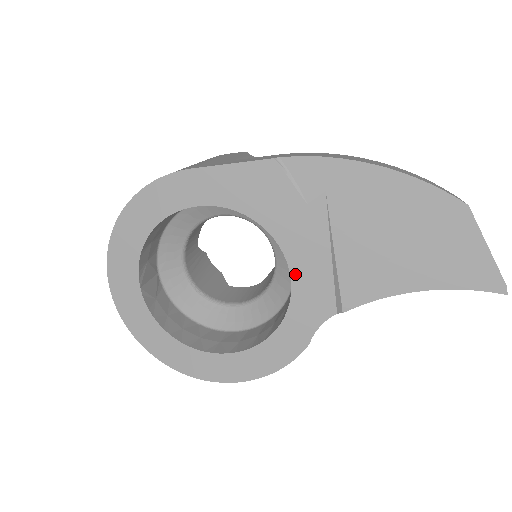
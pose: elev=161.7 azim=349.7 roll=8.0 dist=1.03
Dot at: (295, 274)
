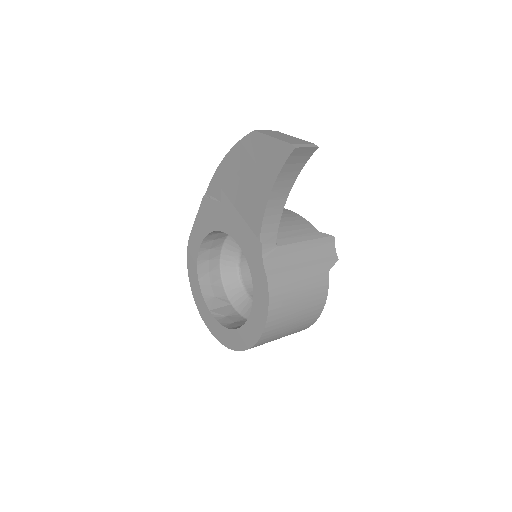
Dot at: (238, 241)
